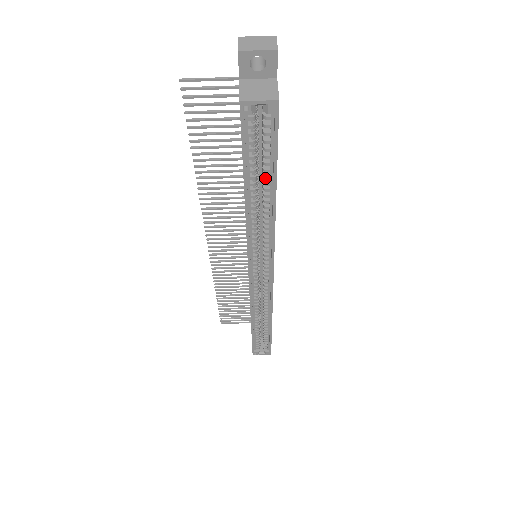
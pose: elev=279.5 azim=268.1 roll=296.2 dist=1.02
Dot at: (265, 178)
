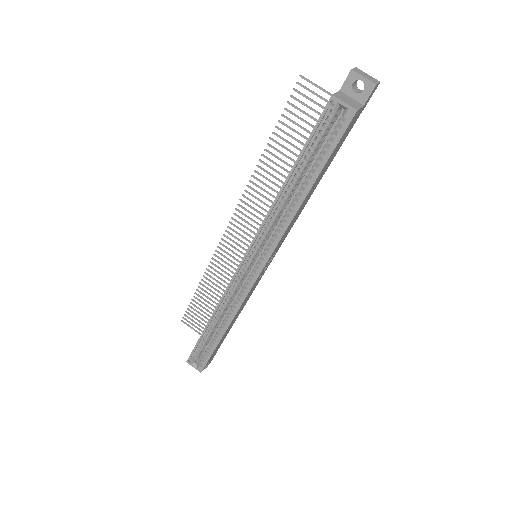
Dot at: (310, 173)
